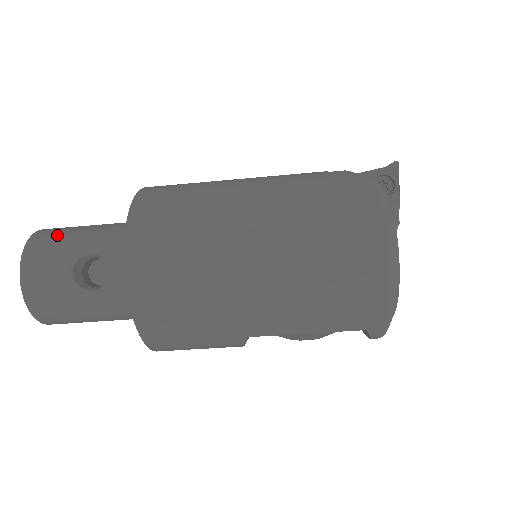
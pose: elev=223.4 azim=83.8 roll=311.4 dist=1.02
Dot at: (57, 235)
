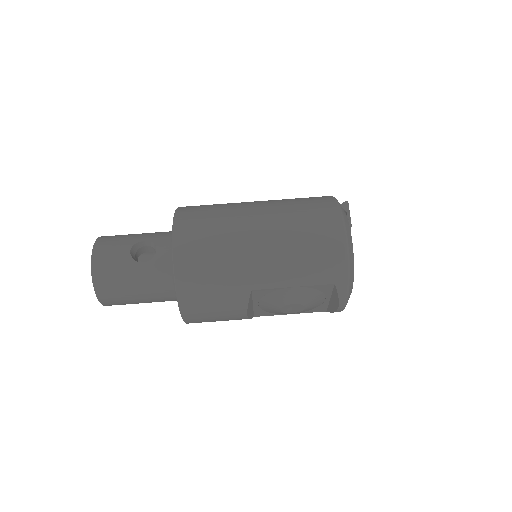
Dot at: (119, 235)
